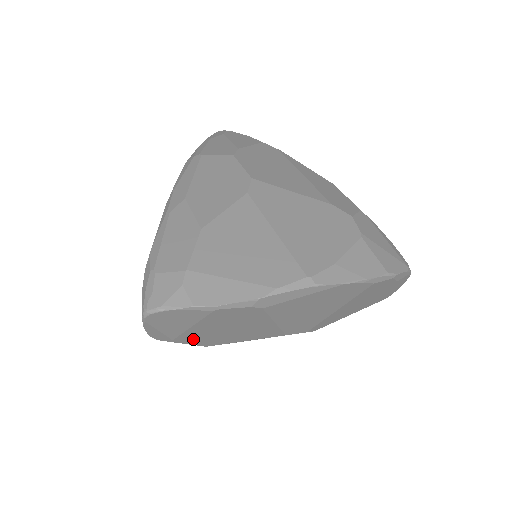
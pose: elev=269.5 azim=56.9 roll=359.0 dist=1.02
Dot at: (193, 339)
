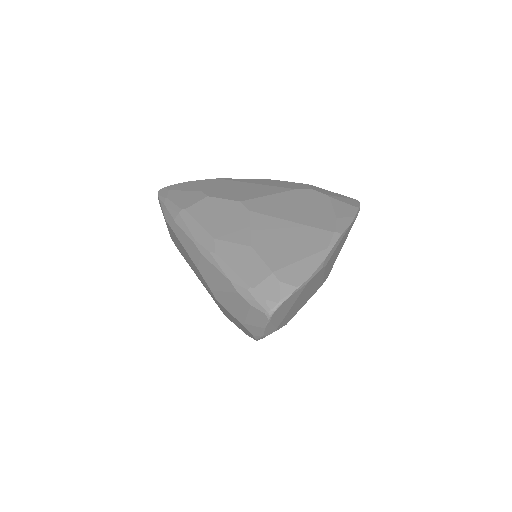
Dot at: (285, 321)
